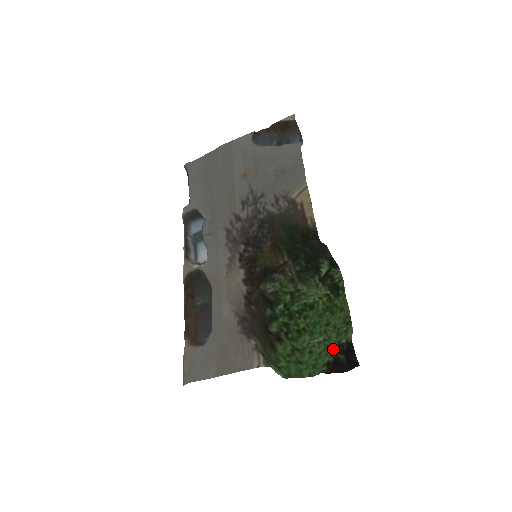
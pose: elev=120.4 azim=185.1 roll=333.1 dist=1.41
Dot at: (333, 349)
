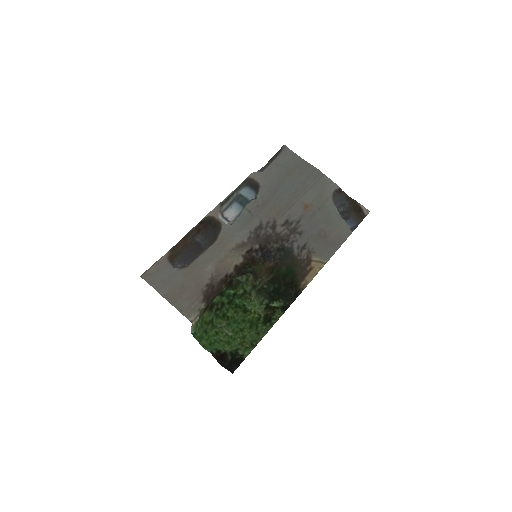
Dot at: (230, 348)
